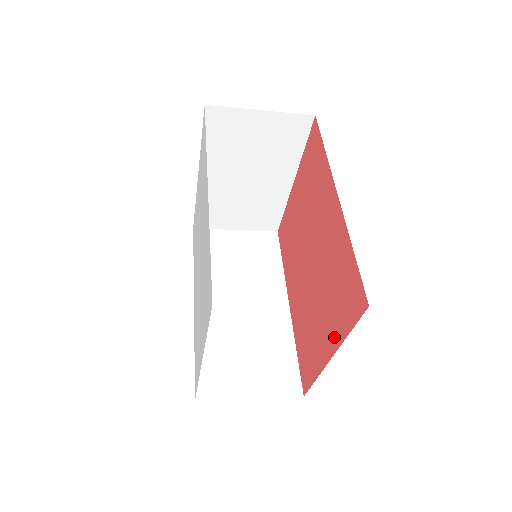
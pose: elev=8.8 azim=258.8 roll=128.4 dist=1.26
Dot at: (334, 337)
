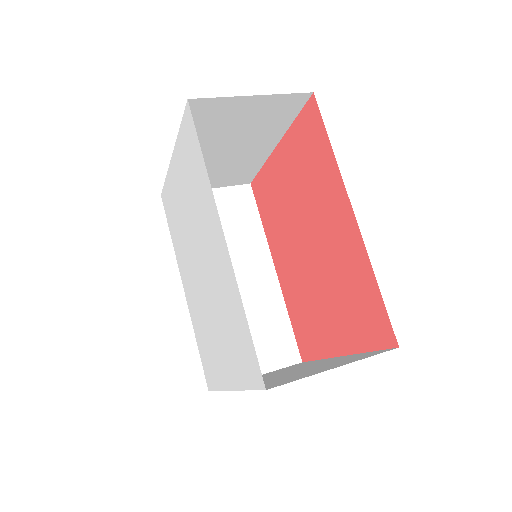
Dot at: (347, 342)
